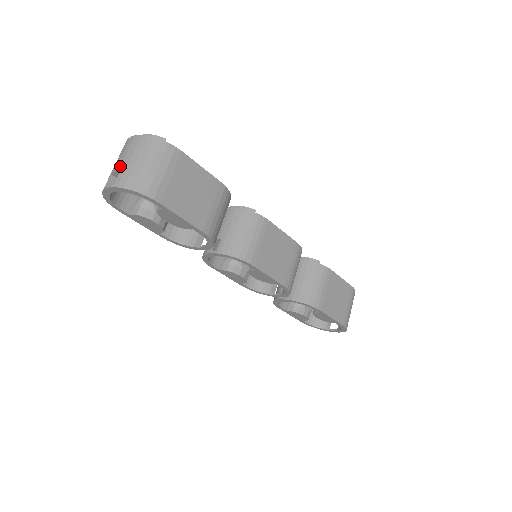
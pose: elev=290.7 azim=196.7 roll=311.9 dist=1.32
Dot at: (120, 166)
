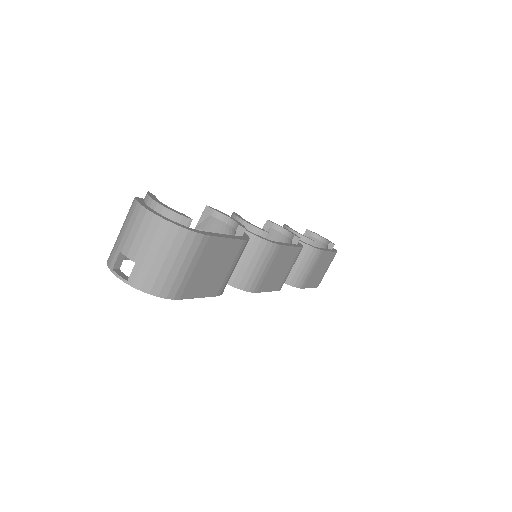
Dot at: (134, 255)
